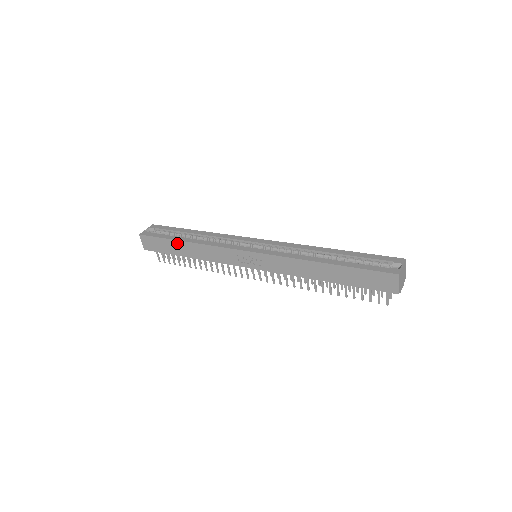
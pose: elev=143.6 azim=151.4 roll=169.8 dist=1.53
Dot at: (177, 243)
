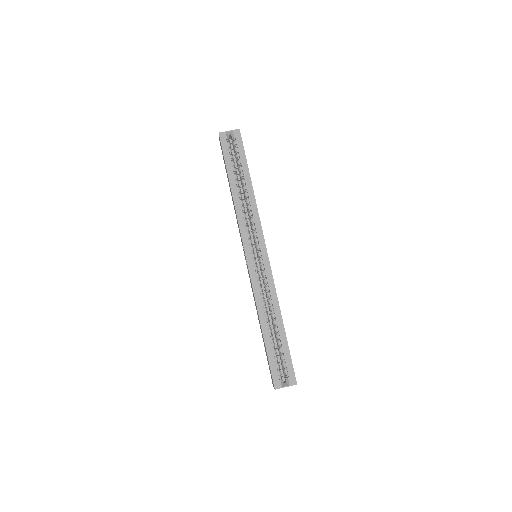
Dot at: (229, 179)
